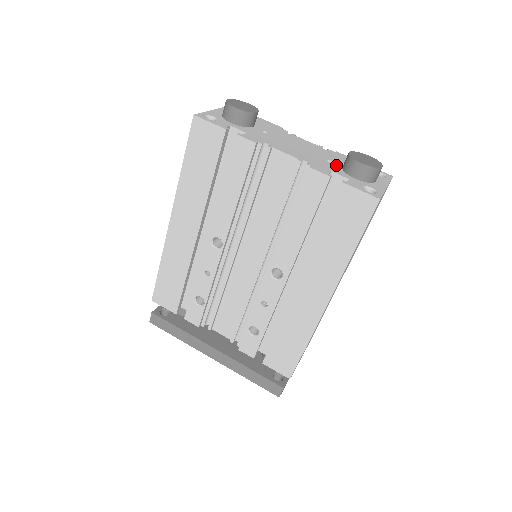
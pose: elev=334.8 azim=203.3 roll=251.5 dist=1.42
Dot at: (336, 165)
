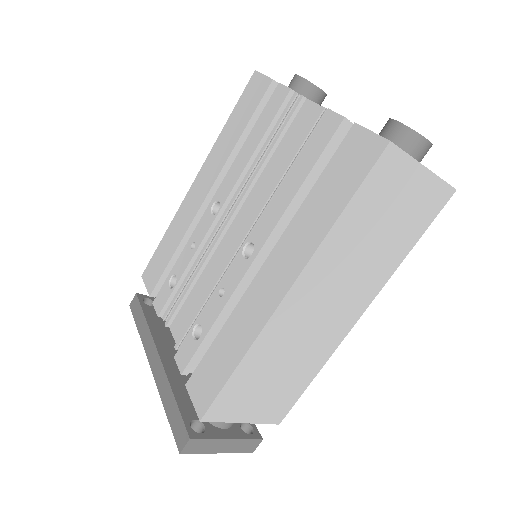
Dot at: occluded
